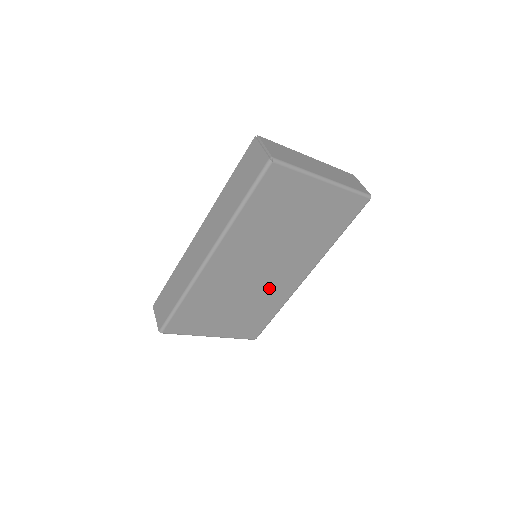
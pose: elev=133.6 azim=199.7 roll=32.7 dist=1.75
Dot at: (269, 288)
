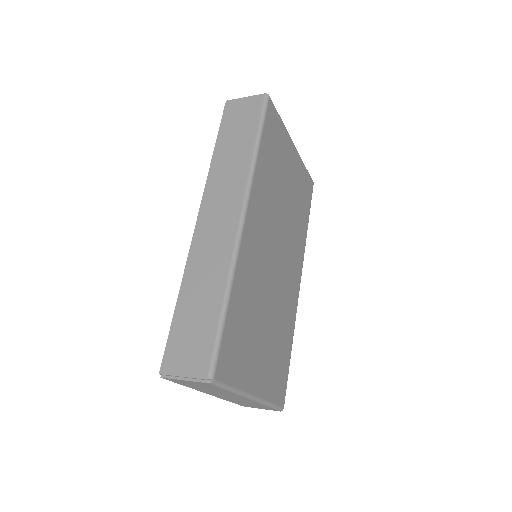
Dot at: (283, 296)
